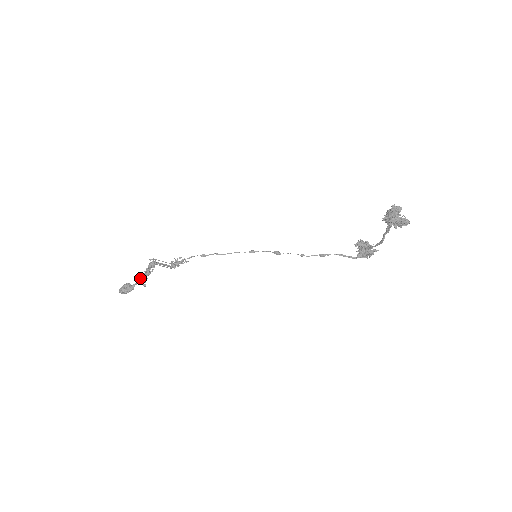
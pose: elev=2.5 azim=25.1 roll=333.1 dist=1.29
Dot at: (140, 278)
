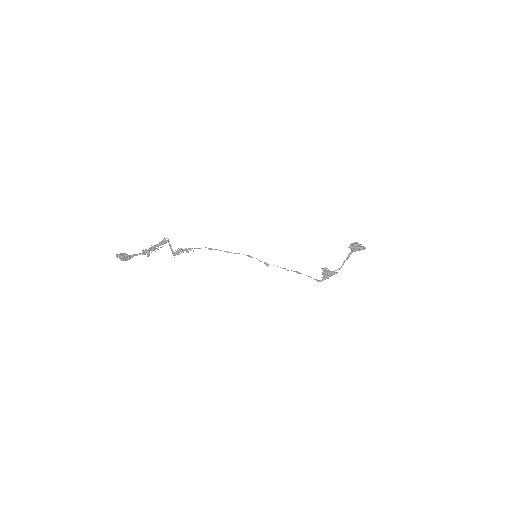
Dot at: (145, 250)
